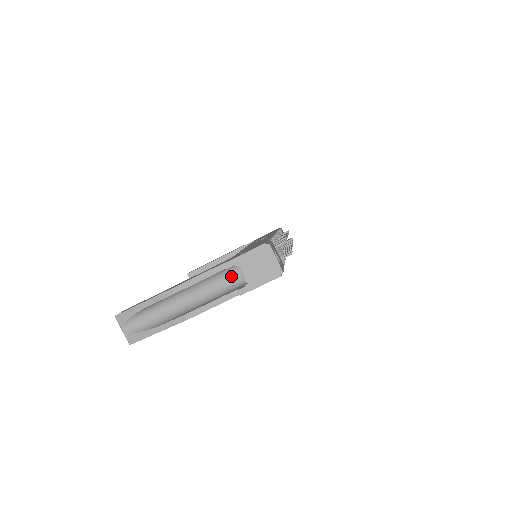
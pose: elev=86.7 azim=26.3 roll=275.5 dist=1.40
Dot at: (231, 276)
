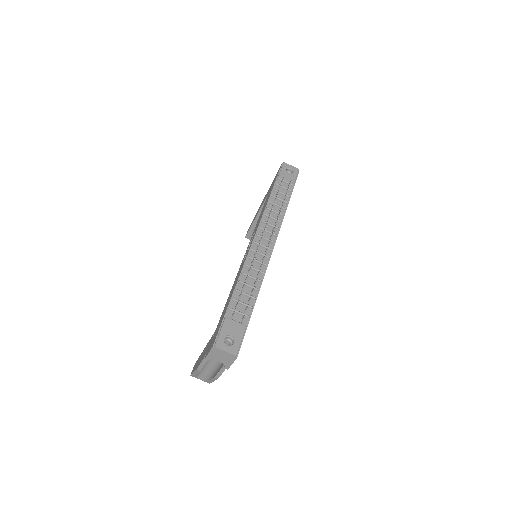
Dot at: occluded
